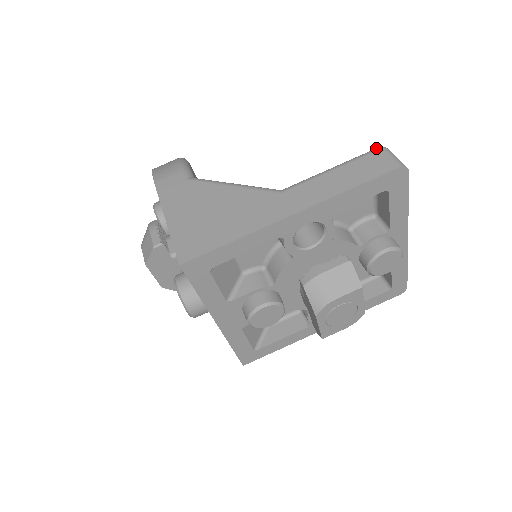
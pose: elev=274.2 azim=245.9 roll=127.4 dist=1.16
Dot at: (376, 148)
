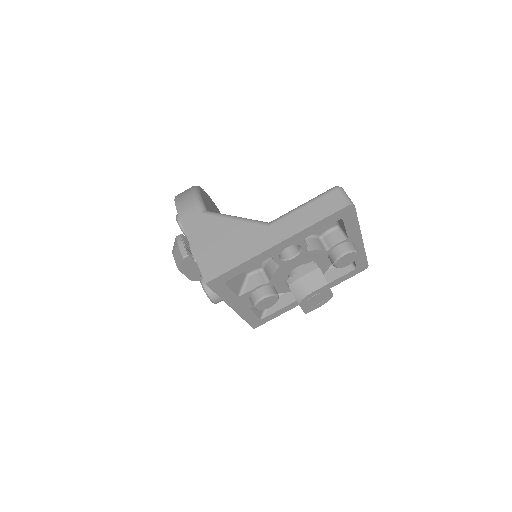
Dot at: (333, 188)
